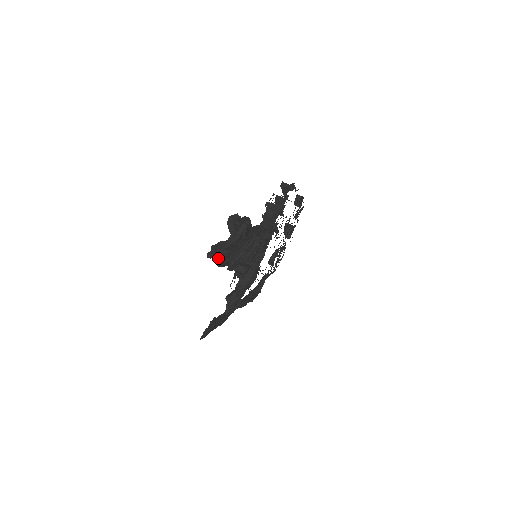
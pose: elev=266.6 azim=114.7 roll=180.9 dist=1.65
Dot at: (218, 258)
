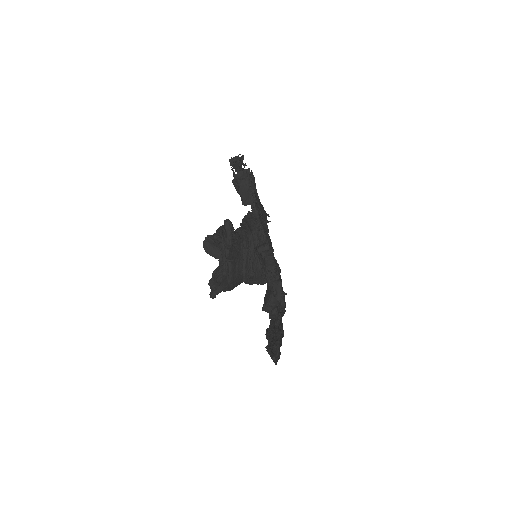
Dot at: (227, 277)
